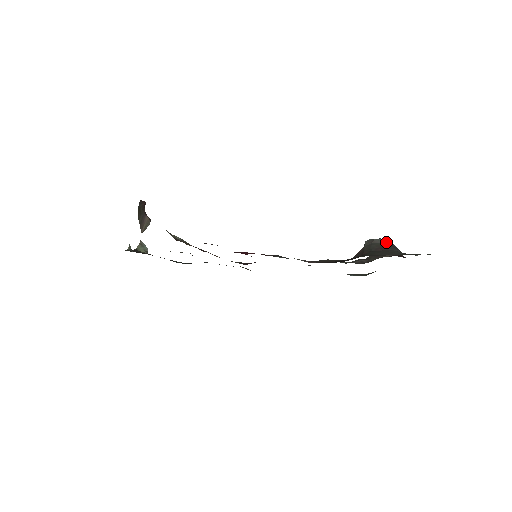
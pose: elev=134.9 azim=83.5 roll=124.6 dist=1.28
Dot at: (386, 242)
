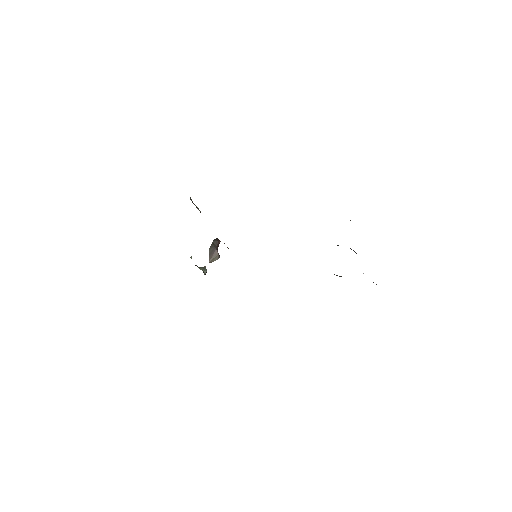
Dot at: occluded
